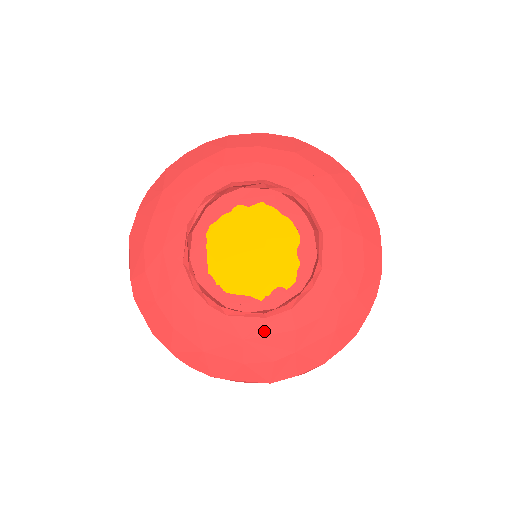
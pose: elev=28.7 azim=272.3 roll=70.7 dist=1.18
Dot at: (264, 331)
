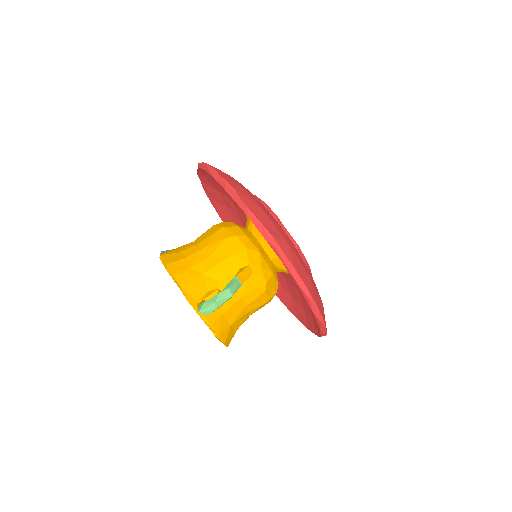
Dot at: occluded
